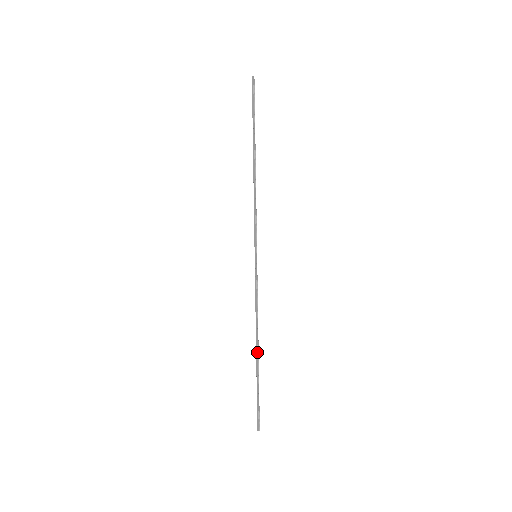
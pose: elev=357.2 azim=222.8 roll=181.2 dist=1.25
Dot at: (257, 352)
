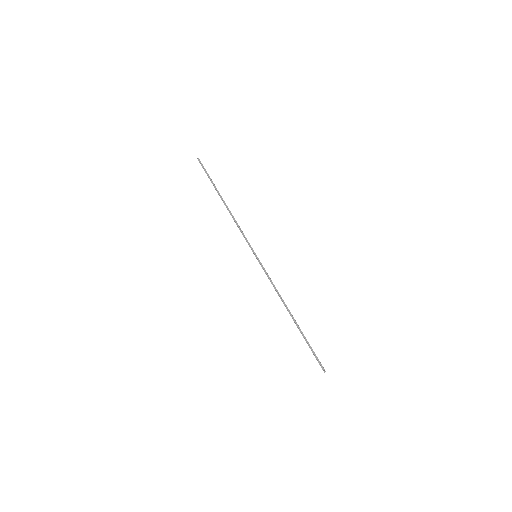
Dot at: occluded
